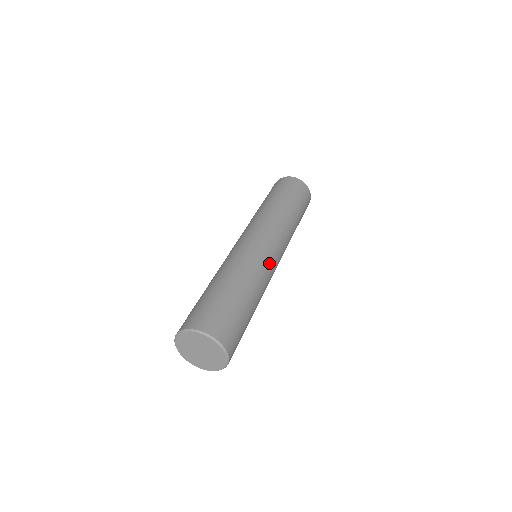
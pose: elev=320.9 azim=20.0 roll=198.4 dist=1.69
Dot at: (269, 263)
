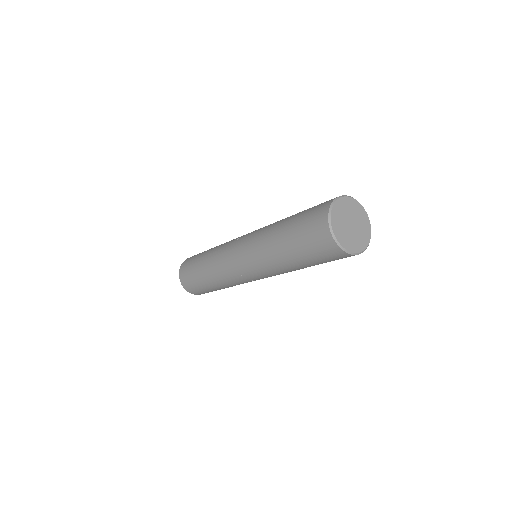
Dot at: occluded
